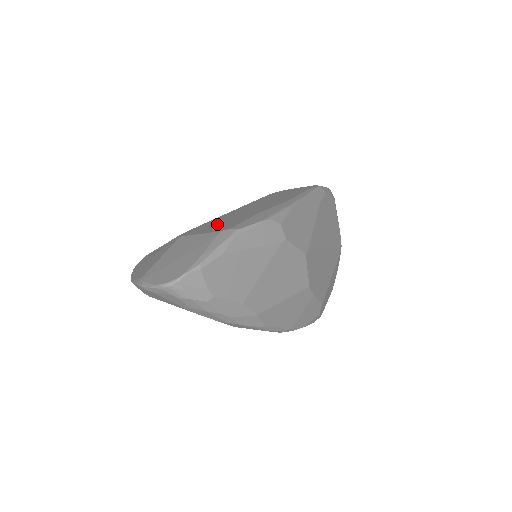
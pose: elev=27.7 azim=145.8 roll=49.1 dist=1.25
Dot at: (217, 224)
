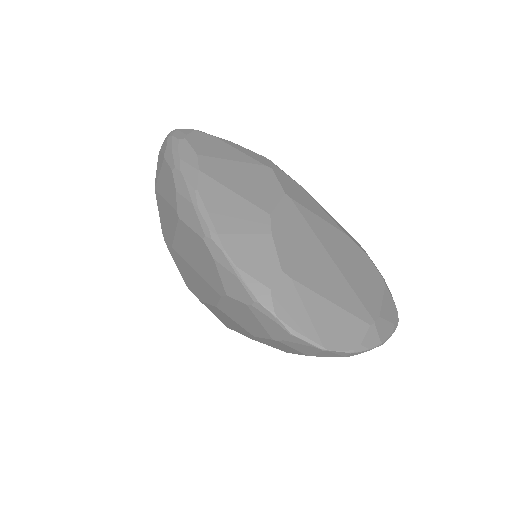
Dot at: occluded
